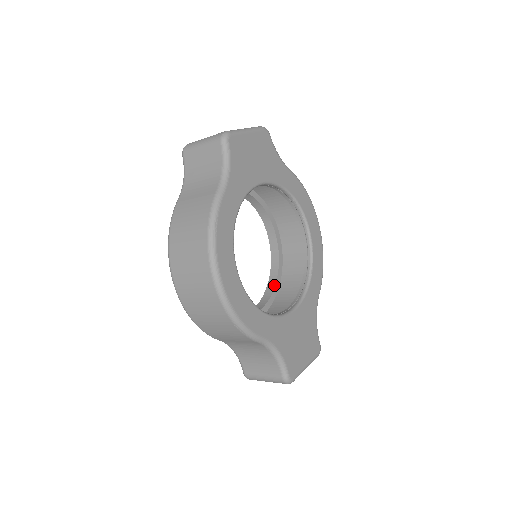
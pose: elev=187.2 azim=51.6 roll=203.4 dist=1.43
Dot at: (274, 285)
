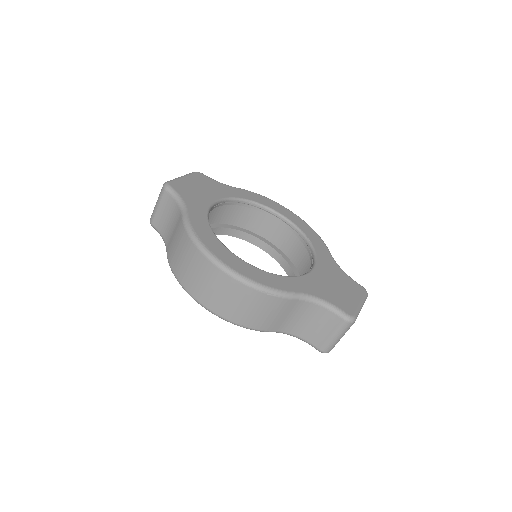
Dot at: occluded
